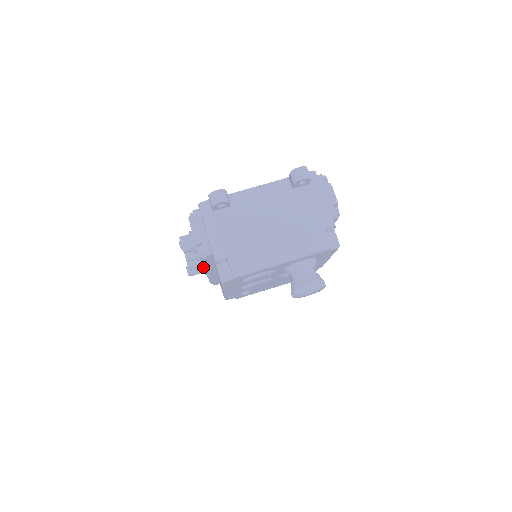
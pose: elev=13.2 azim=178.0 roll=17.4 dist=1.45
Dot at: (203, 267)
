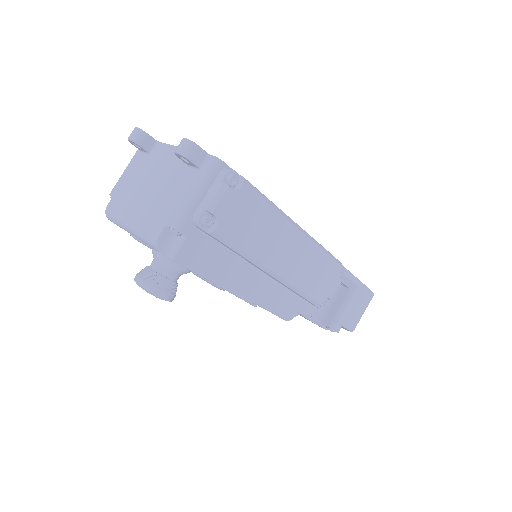
Dot at: occluded
